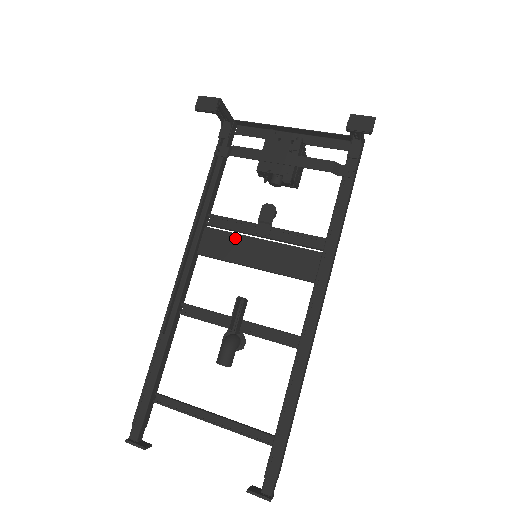
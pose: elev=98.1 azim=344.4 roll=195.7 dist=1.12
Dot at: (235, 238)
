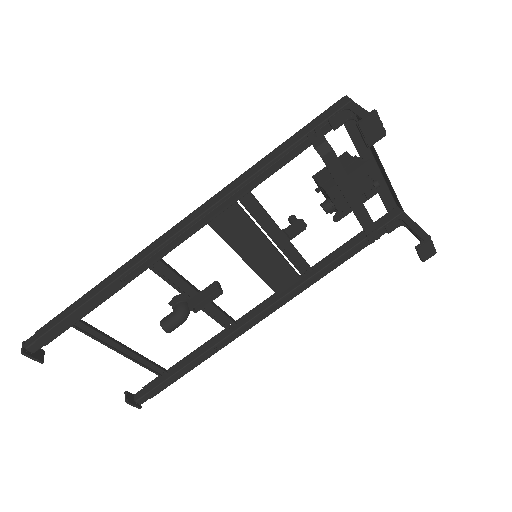
Dot at: (252, 229)
